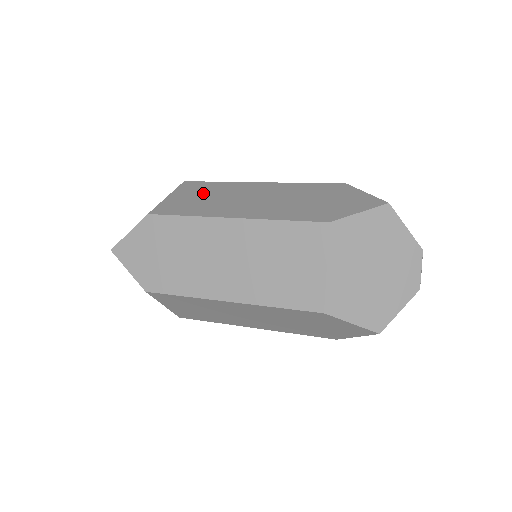
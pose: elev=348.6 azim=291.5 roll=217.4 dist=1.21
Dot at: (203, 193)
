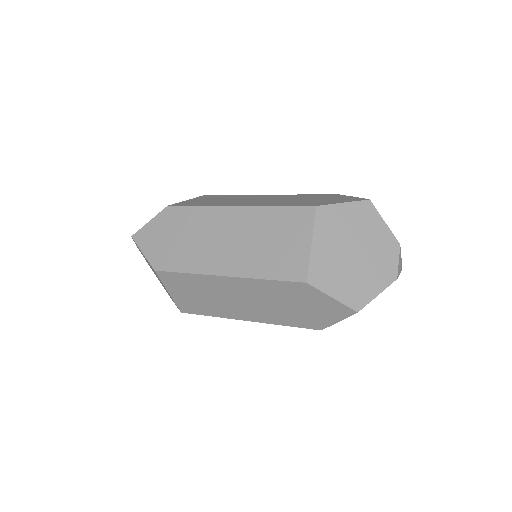
Dot at: (217, 198)
